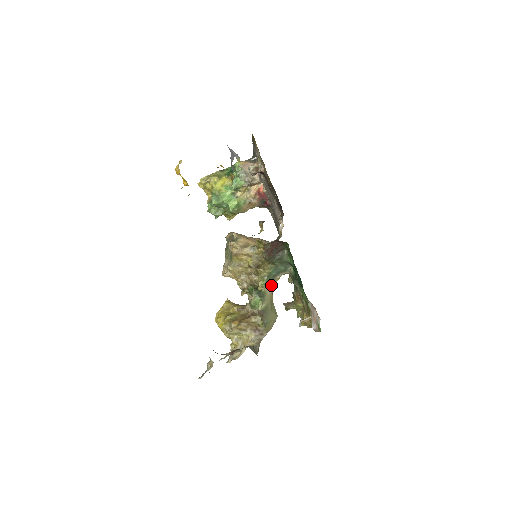
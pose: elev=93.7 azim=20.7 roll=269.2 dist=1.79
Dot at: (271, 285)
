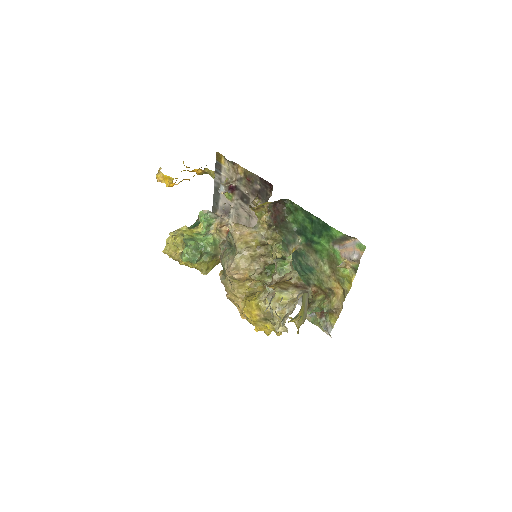
Dot at: (288, 254)
